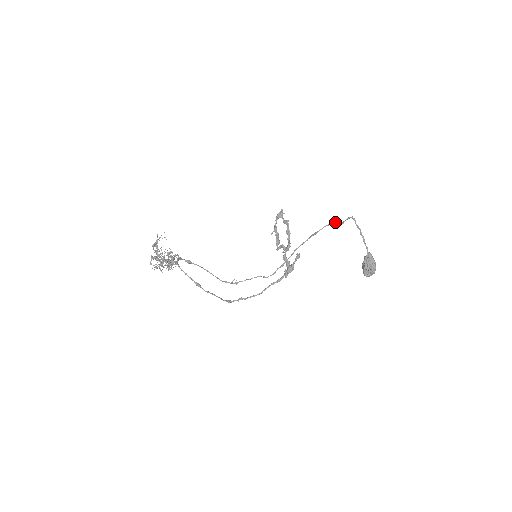
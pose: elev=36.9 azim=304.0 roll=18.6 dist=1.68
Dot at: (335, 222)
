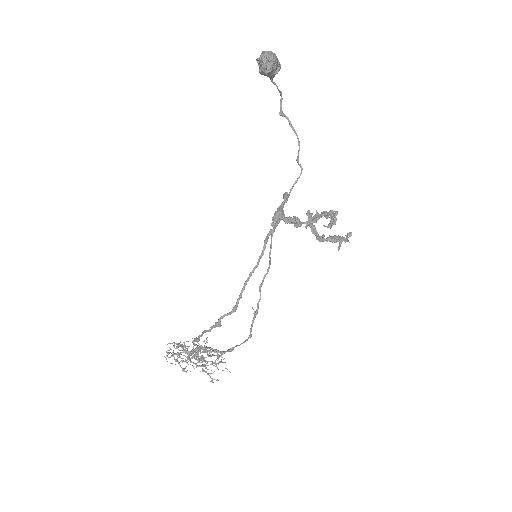
Dot at: (290, 126)
